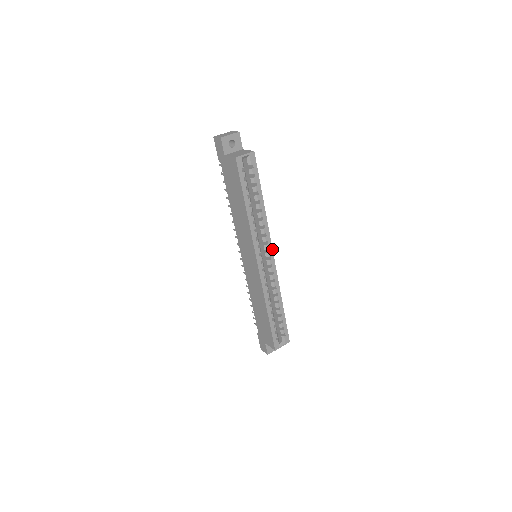
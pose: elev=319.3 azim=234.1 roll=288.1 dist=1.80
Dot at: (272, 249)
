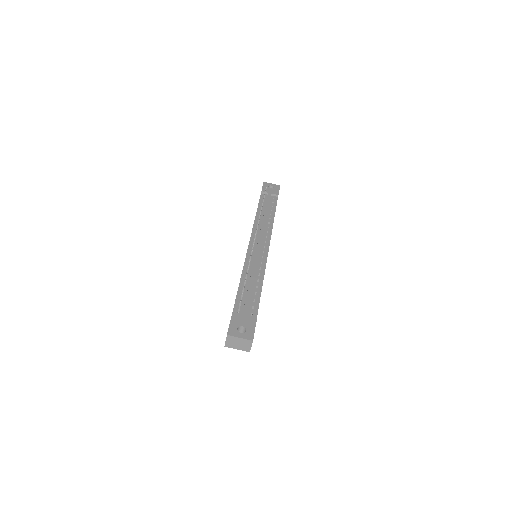
Dot at: occluded
